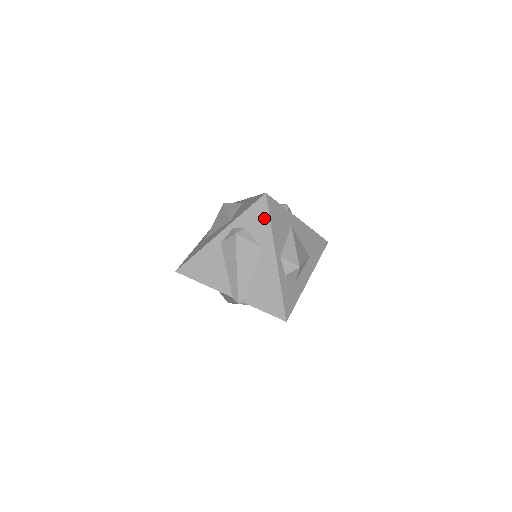
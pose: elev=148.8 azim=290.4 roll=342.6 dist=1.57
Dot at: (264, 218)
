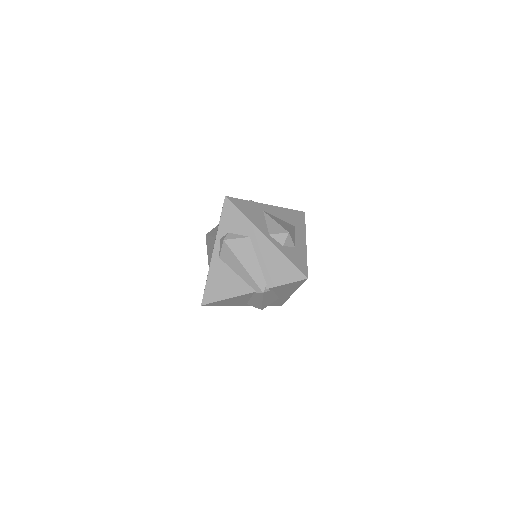
Dot at: (237, 215)
